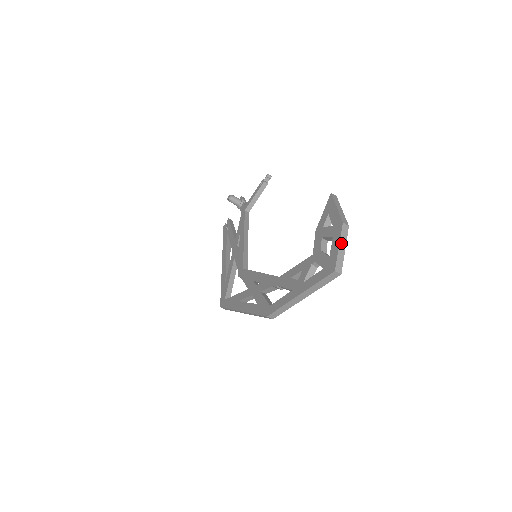
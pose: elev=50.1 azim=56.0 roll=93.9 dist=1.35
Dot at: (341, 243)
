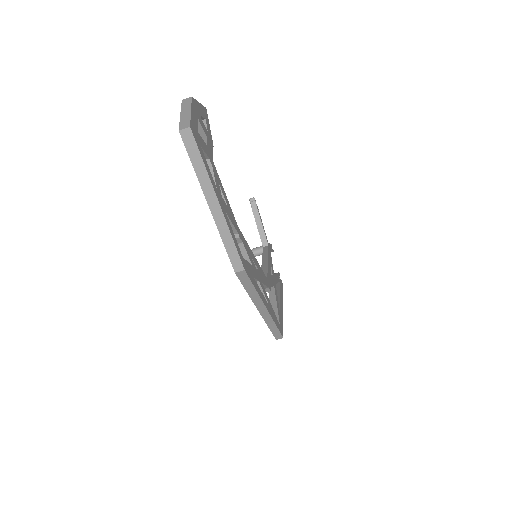
Dot at: (183, 111)
